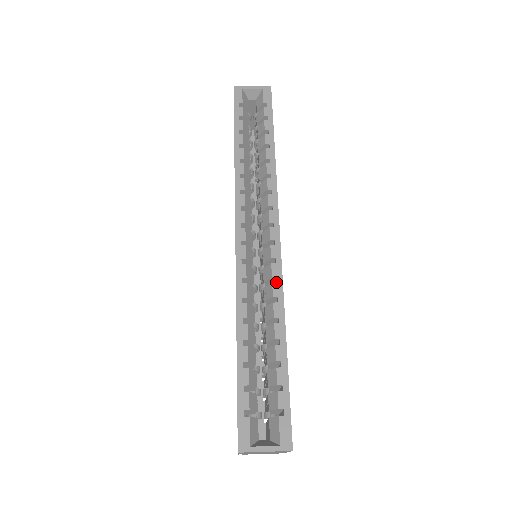
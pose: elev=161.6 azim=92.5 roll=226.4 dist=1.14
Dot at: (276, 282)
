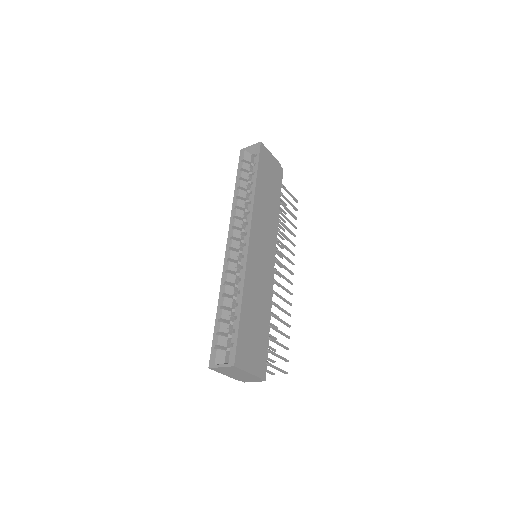
Dot at: (244, 269)
